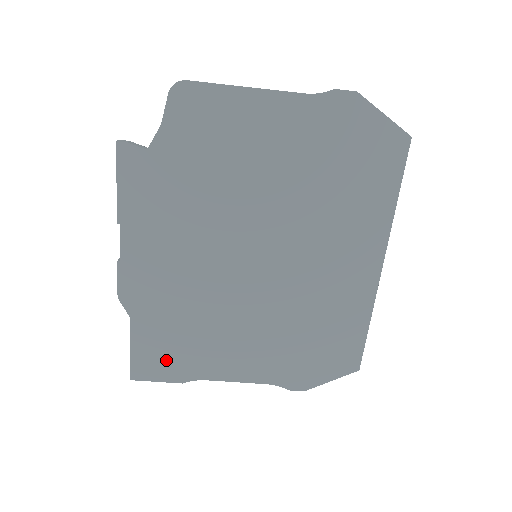
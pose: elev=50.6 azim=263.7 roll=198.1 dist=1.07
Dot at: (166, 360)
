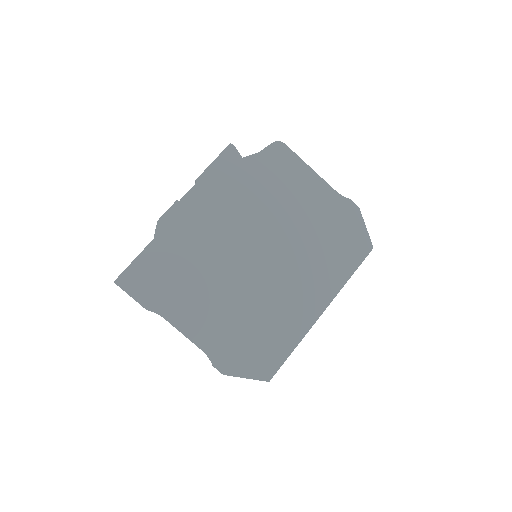
Dot at: (150, 284)
